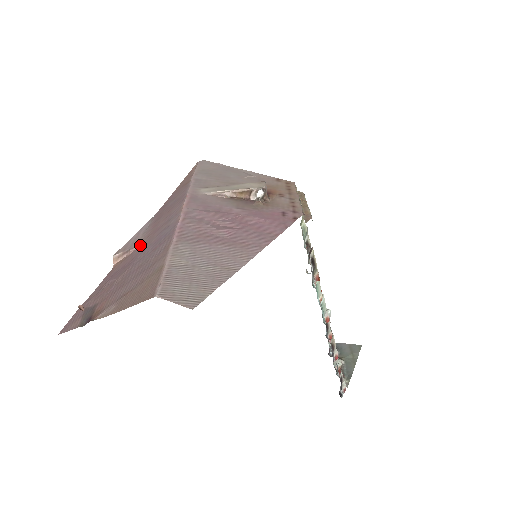
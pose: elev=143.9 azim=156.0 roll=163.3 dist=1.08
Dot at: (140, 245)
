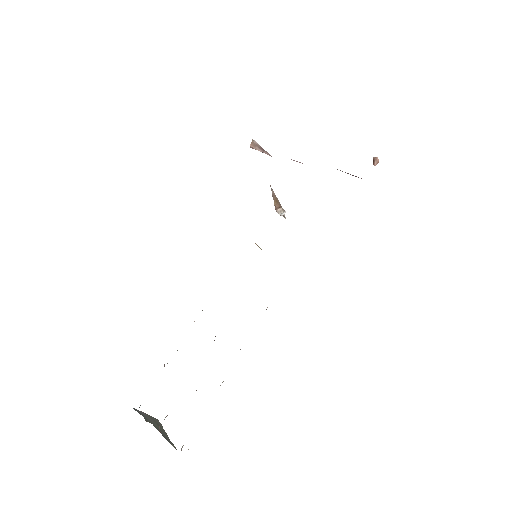
Dot at: occluded
